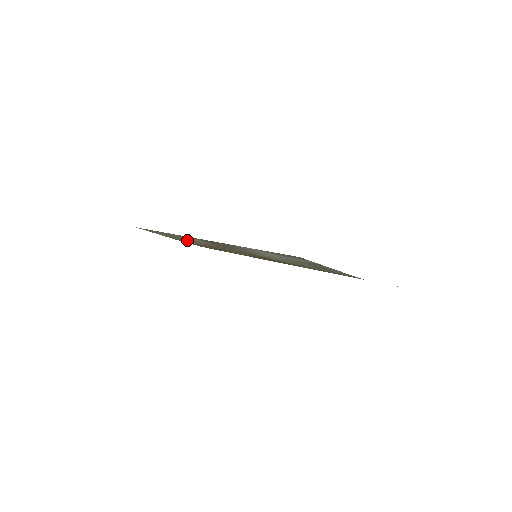
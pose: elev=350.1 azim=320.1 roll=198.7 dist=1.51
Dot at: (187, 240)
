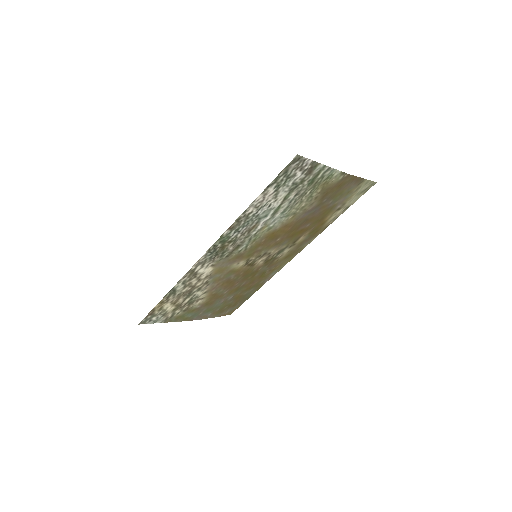
Dot at: (191, 296)
